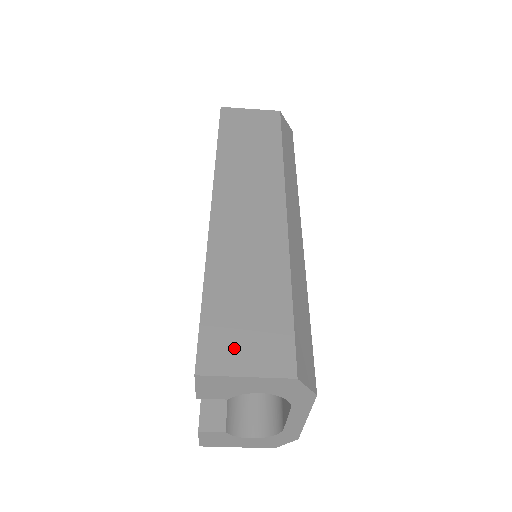
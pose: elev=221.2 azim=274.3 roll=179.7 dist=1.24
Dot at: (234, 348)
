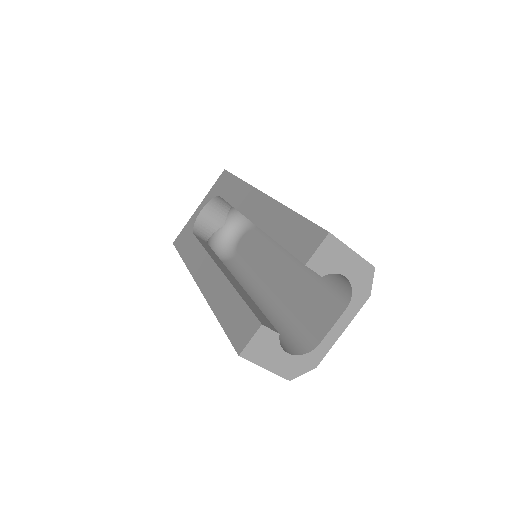
Dot at: occluded
